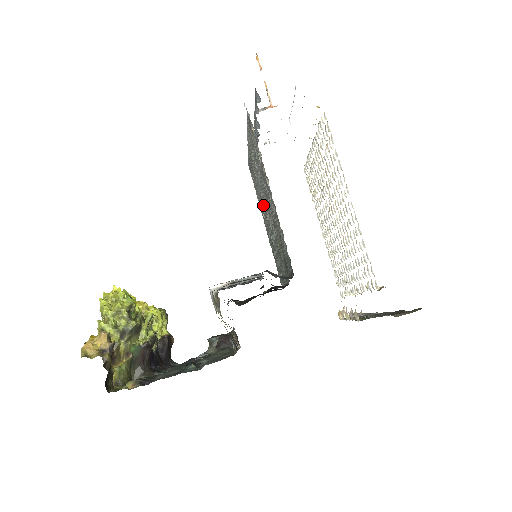
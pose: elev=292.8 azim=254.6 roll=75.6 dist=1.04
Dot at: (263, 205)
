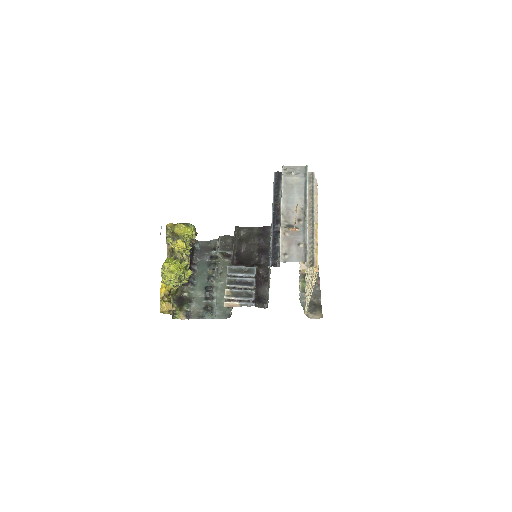
Dot at: occluded
